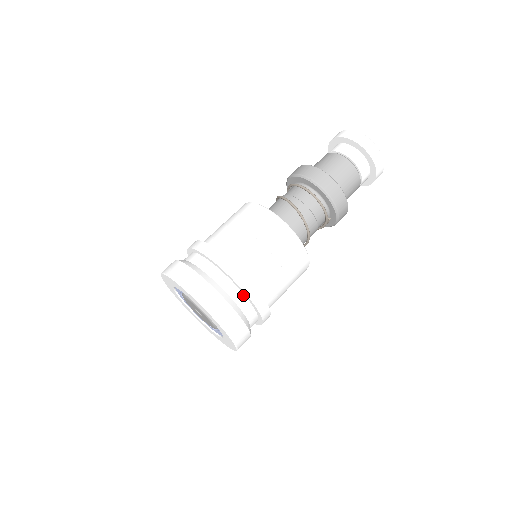
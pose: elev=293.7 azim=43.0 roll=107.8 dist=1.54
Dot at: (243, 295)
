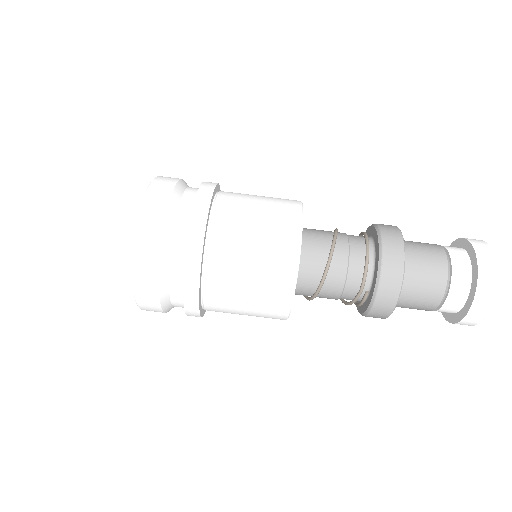
Dot at: occluded
